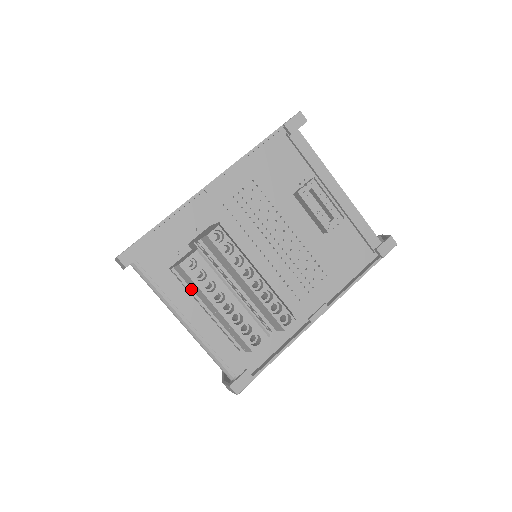
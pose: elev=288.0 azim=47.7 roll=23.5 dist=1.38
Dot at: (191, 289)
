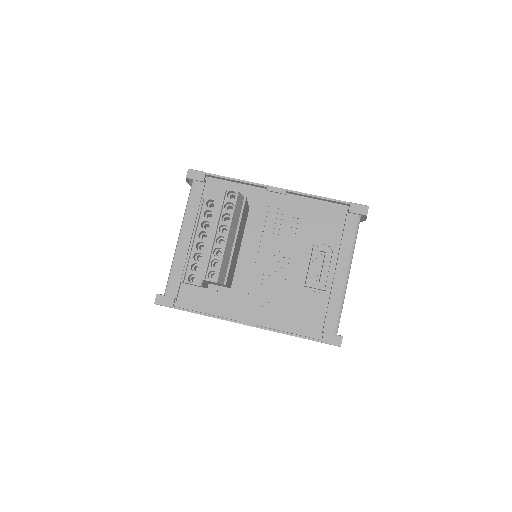
Dot at: (198, 219)
